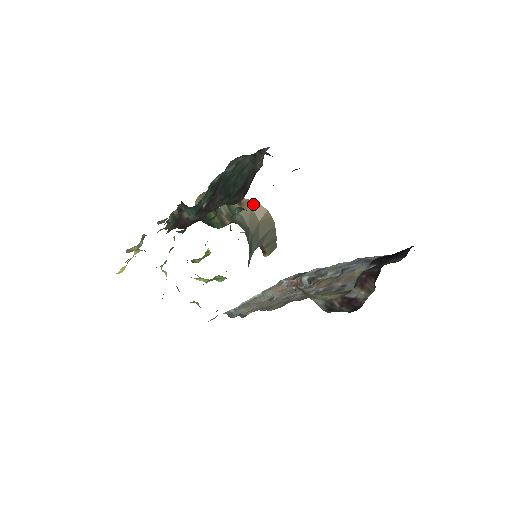
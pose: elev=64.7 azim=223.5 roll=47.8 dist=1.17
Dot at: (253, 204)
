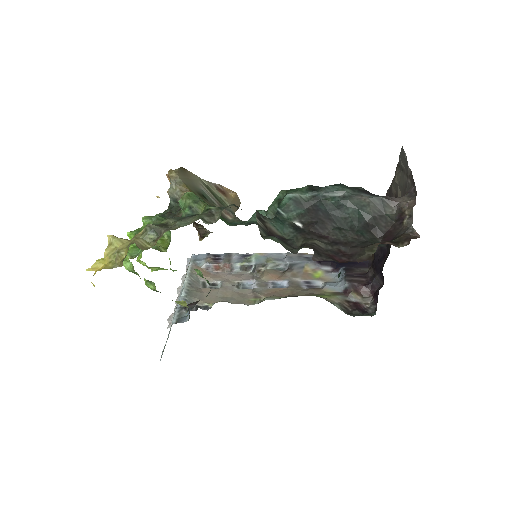
Dot at: (235, 196)
